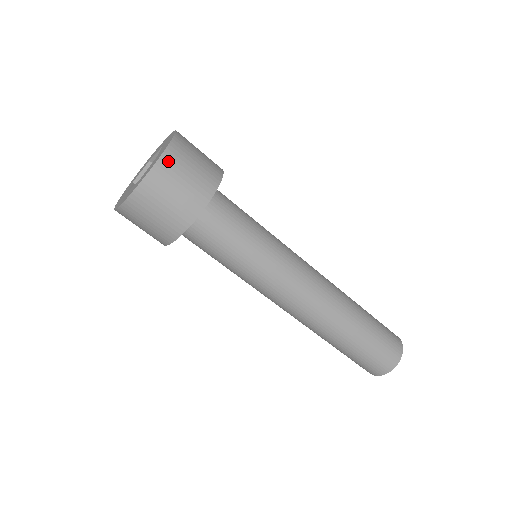
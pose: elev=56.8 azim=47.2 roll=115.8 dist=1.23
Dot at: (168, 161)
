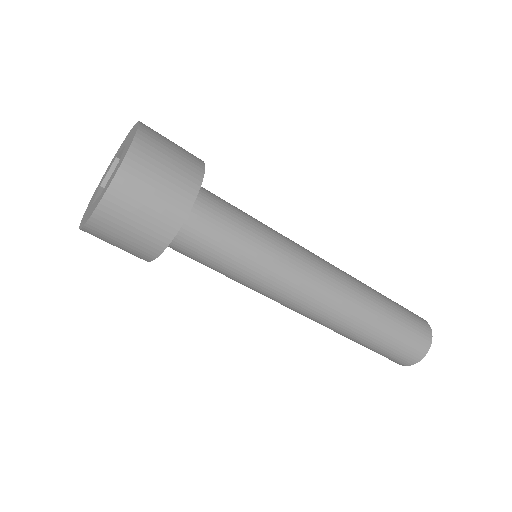
Dot at: (129, 173)
